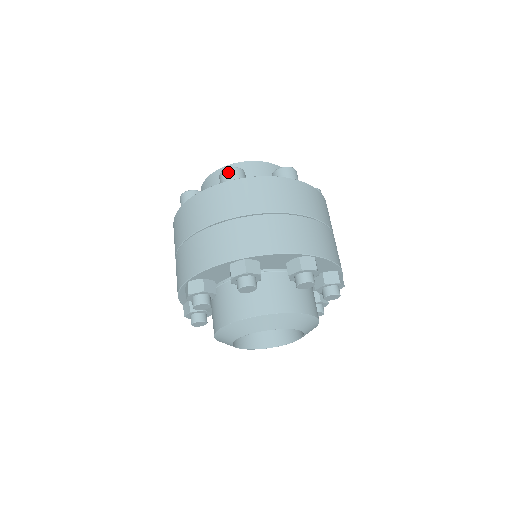
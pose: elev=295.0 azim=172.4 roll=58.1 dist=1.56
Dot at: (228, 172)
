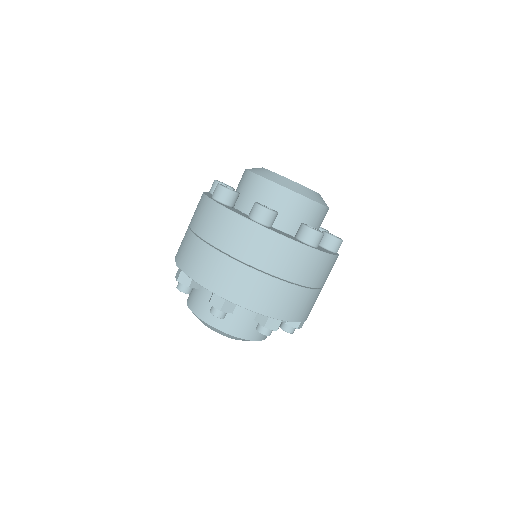
Dot at: (261, 212)
